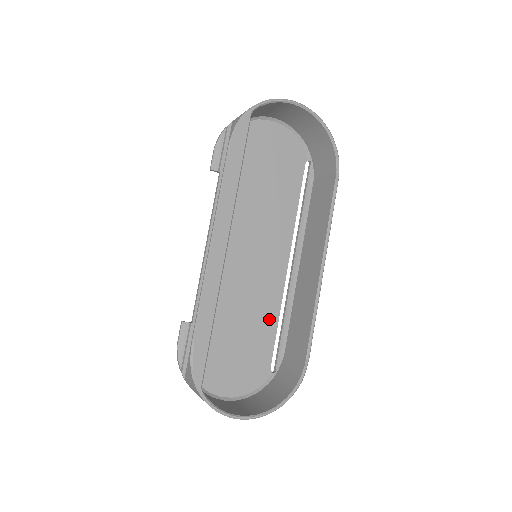
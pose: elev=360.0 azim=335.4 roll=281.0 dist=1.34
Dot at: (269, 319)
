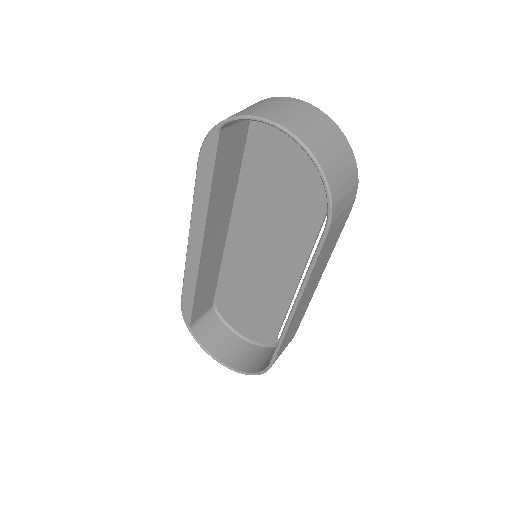
Dot at: (278, 305)
